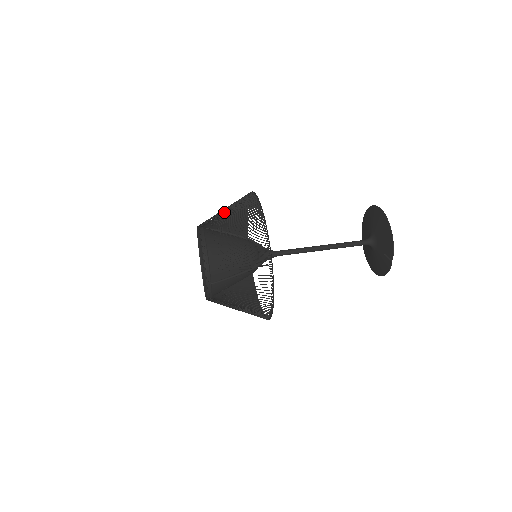
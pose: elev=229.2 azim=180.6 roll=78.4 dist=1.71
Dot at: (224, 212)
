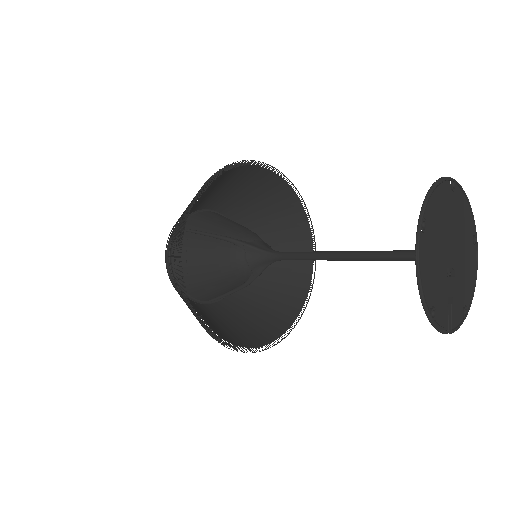
Dot at: (174, 235)
